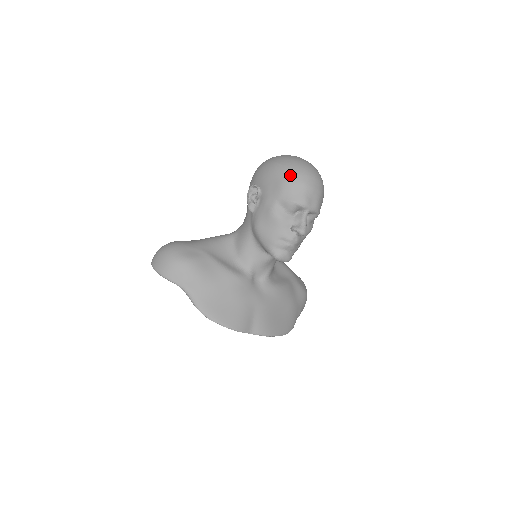
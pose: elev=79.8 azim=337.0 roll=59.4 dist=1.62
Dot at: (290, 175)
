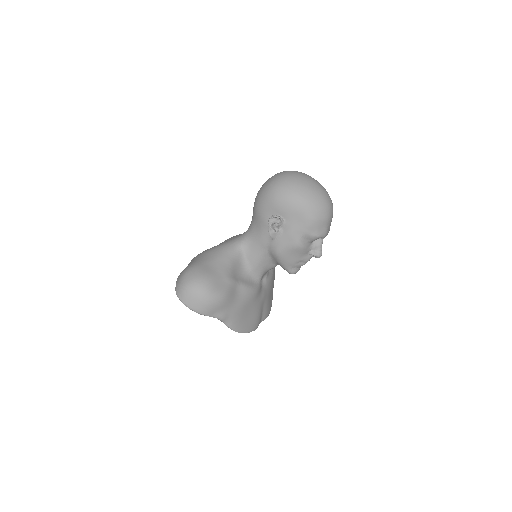
Dot at: (317, 213)
